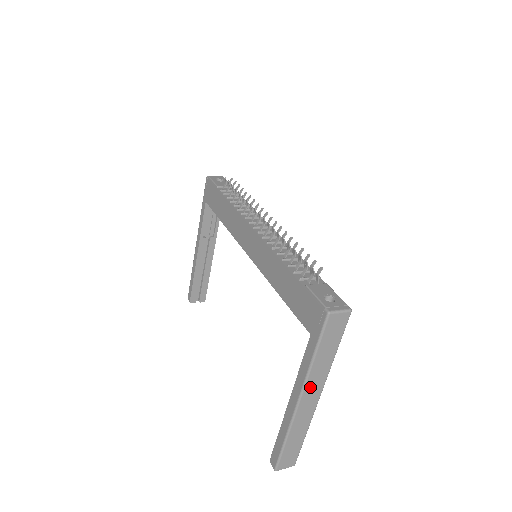
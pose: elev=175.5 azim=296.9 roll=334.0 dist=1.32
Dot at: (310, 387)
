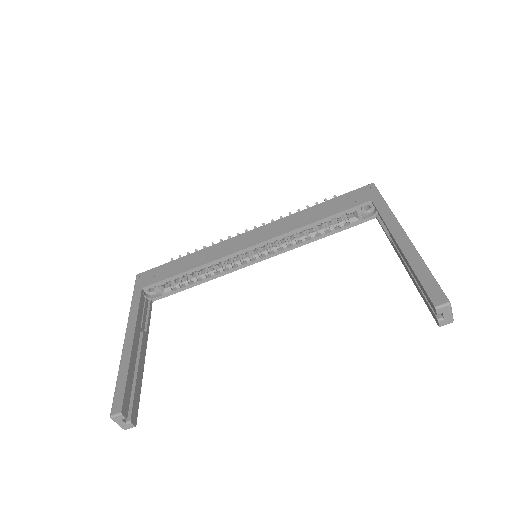
Dot at: occluded
